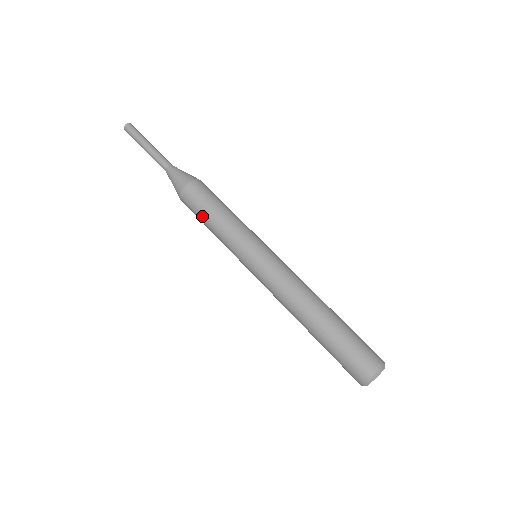
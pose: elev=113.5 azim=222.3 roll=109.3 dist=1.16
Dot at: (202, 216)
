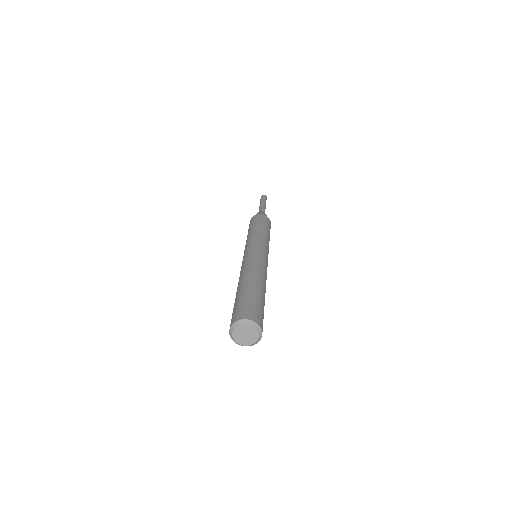
Dot at: occluded
